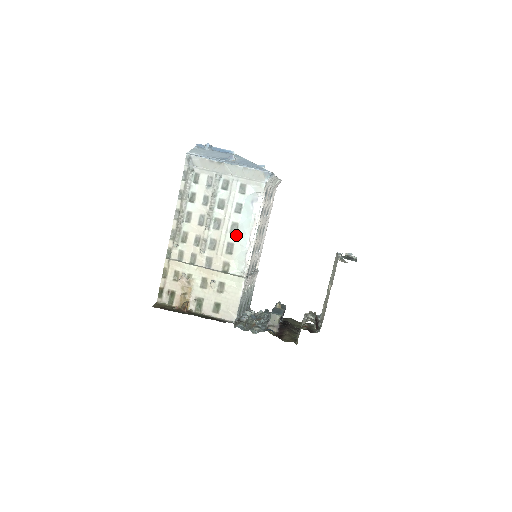
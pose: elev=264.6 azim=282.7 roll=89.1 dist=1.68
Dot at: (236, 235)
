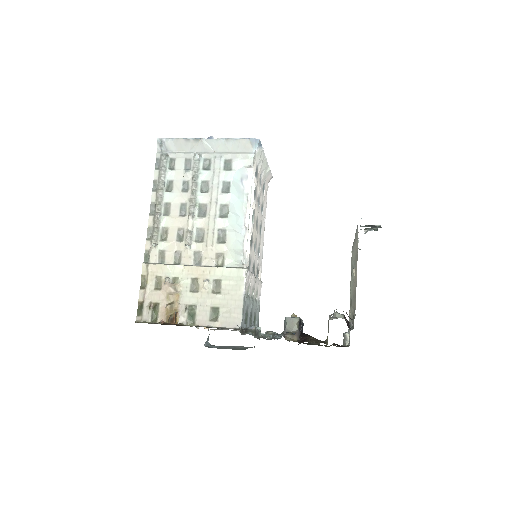
Dot at: (227, 219)
